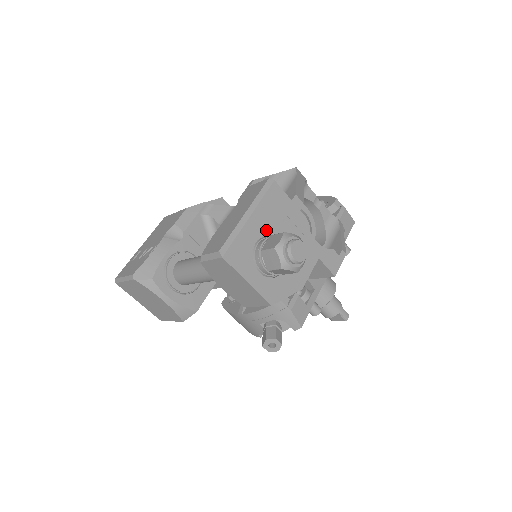
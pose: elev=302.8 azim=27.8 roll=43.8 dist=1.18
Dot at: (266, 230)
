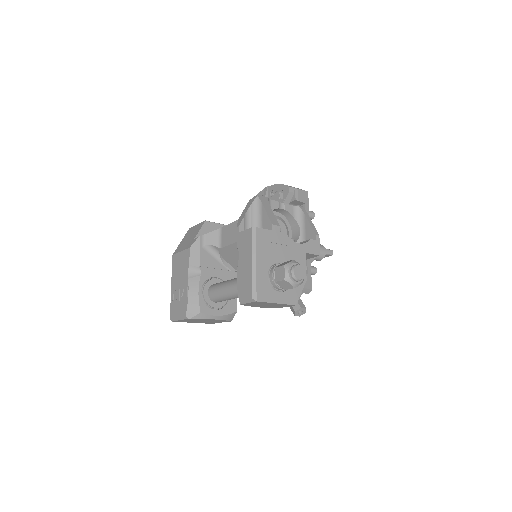
Dot at: (269, 263)
